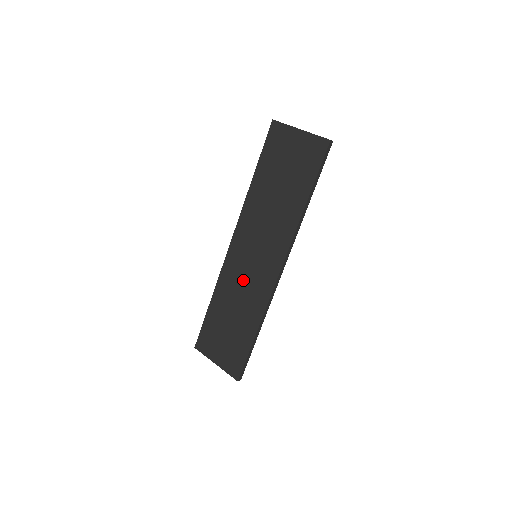
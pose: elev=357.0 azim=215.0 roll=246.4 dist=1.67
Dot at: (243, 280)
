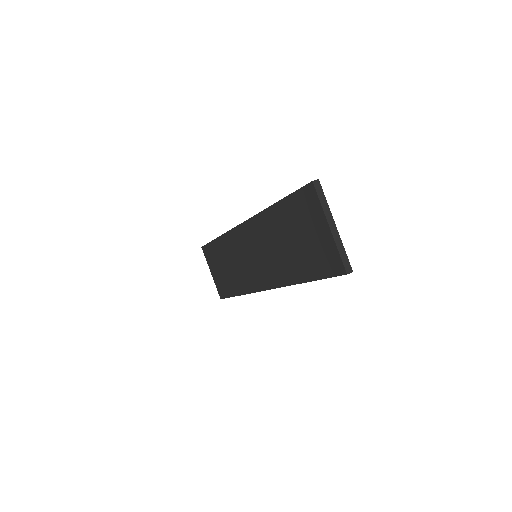
Dot at: (241, 258)
